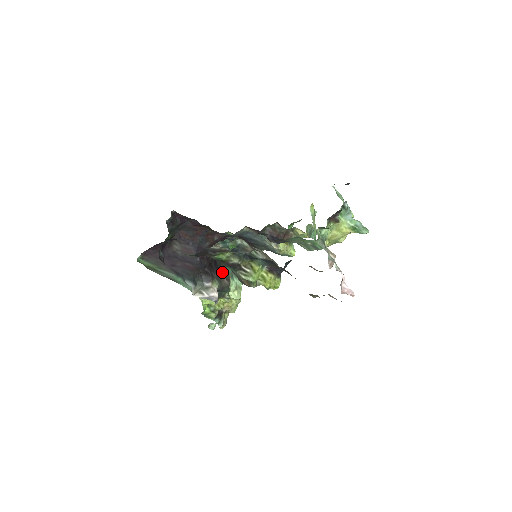
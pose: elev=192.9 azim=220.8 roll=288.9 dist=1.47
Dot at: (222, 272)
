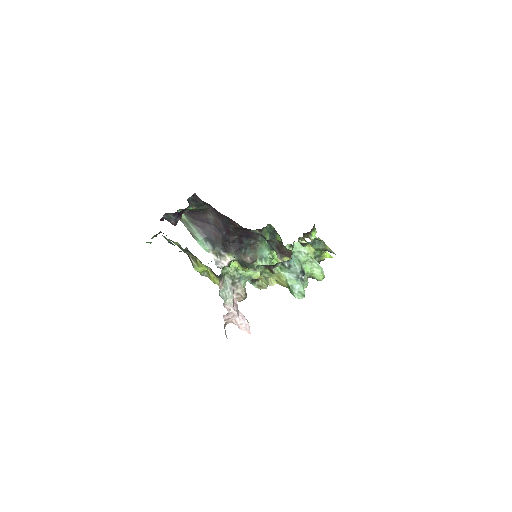
Dot at: (249, 251)
